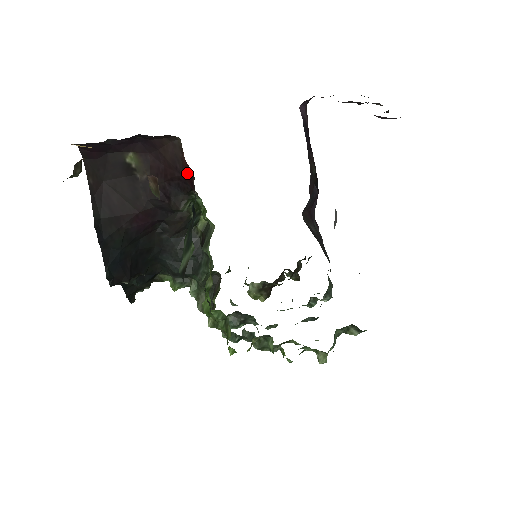
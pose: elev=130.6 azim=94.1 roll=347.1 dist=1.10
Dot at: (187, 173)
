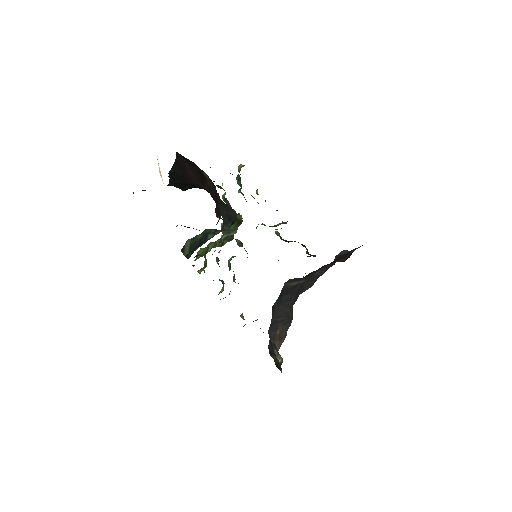
Dot at: occluded
